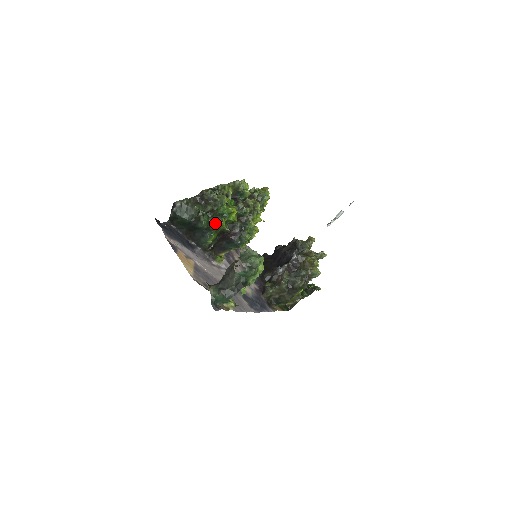
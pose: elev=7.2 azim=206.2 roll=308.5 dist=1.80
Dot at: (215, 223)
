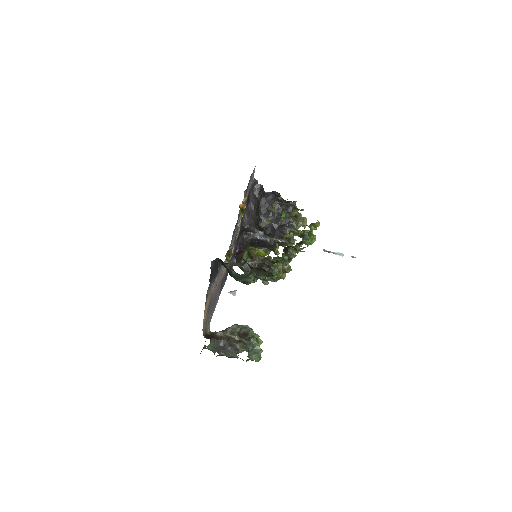
Dot at: occluded
